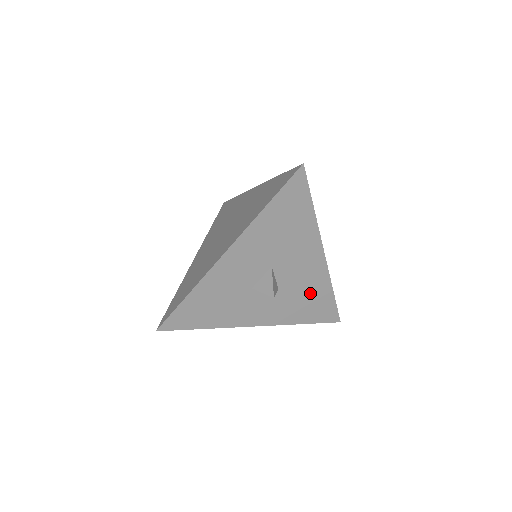
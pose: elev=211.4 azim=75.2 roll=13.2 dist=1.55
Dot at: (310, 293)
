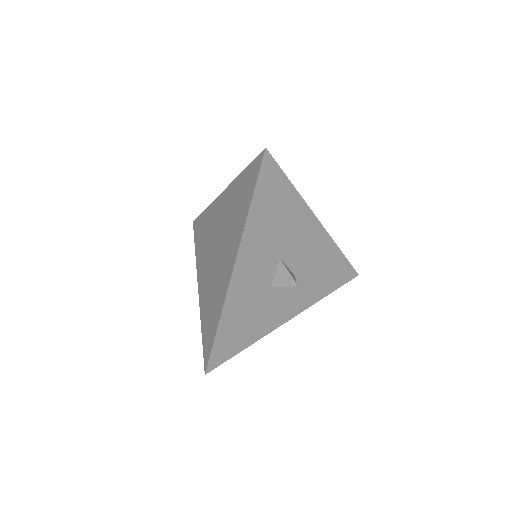
Dot at: (322, 264)
